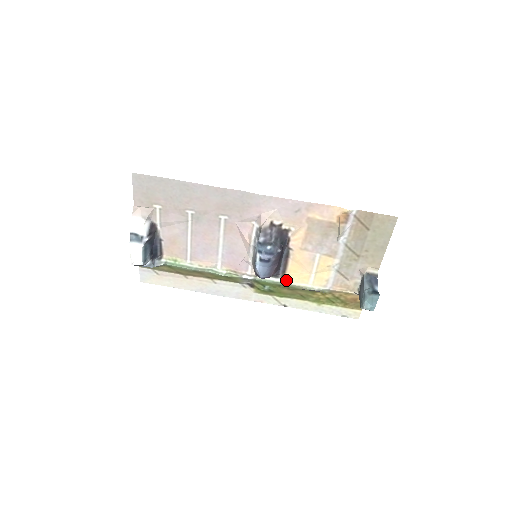
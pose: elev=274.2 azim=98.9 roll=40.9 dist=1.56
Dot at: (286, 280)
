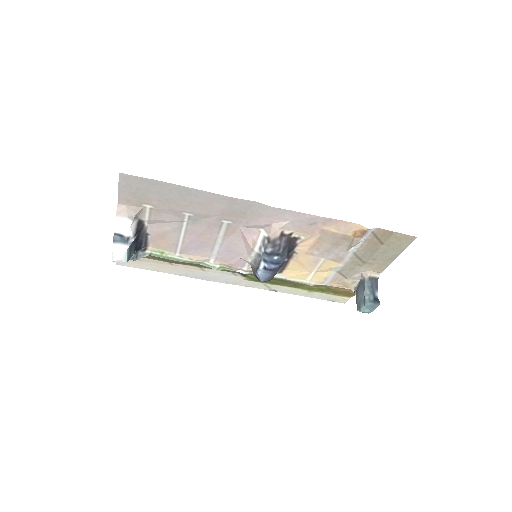
Dot at: (283, 276)
